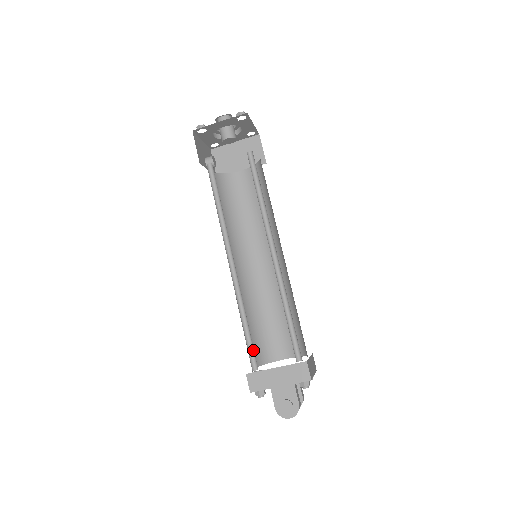
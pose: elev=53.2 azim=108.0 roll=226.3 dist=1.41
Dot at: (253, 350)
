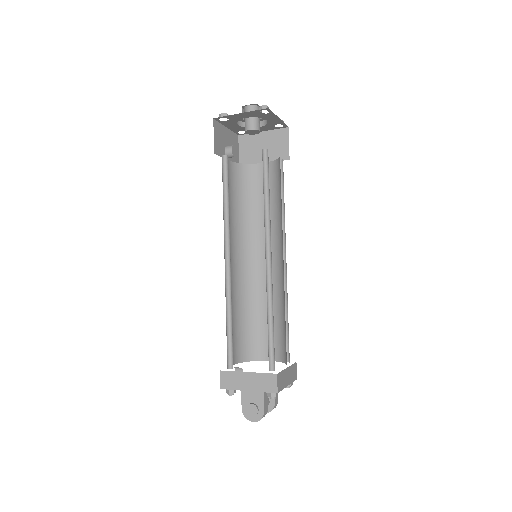
Dot at: (232, 349)
